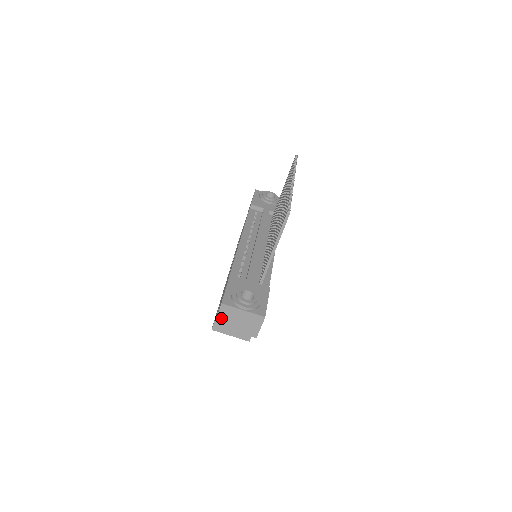
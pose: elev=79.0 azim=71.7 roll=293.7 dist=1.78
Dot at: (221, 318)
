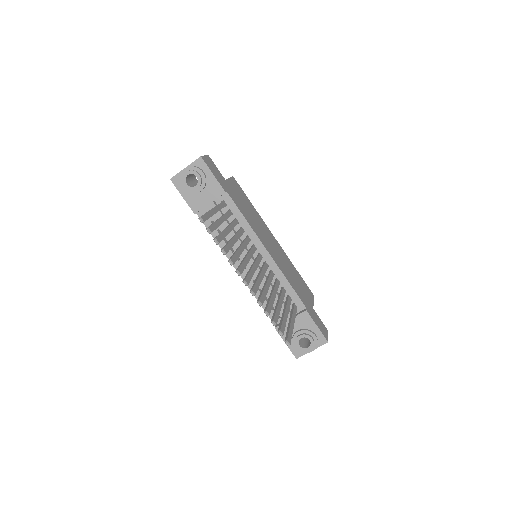
Dot at: occluded
